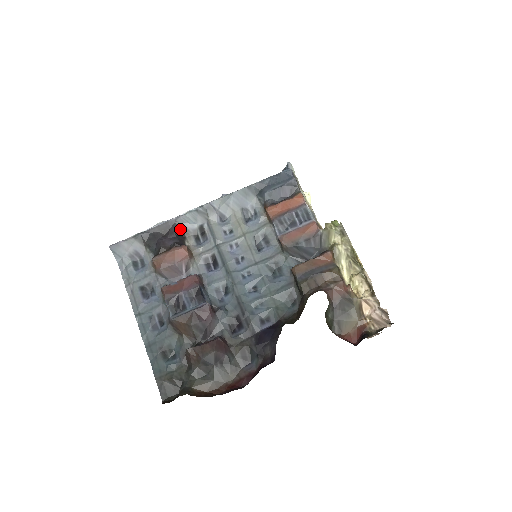
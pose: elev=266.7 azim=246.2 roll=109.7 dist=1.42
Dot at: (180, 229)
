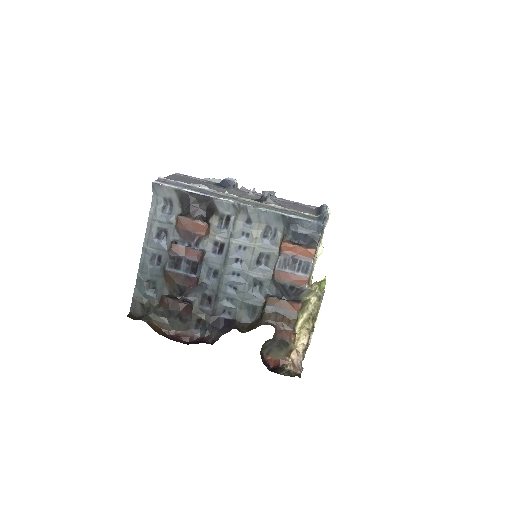
Dot at: (213, 207)
